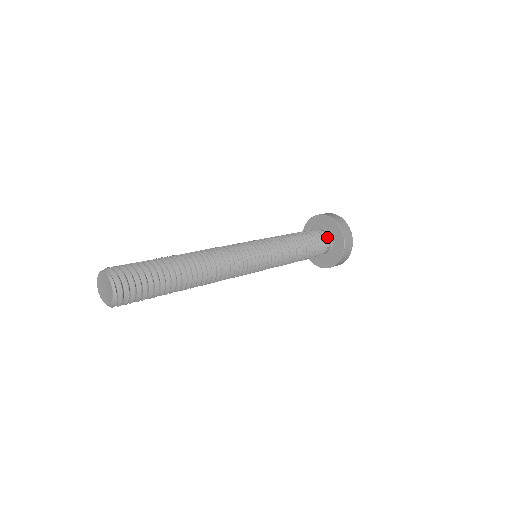
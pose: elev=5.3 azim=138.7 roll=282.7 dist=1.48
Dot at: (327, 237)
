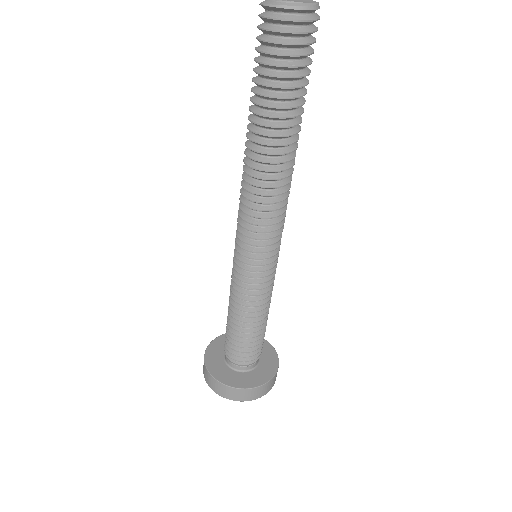
Dot at: occluded
